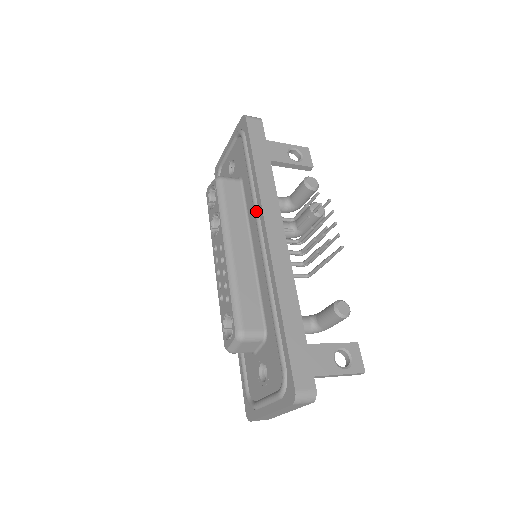
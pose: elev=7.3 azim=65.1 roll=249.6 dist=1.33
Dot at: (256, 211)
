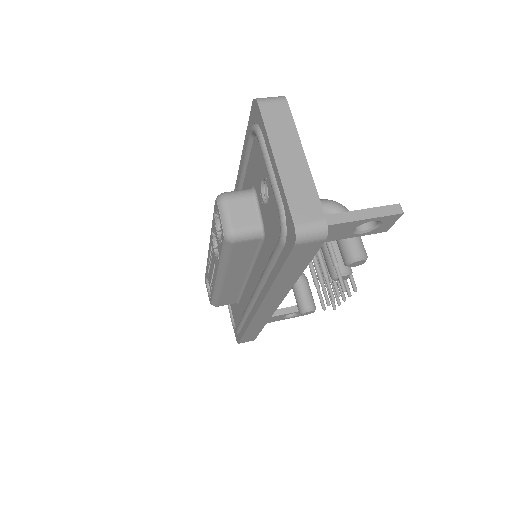
Dot at: (257, 291)
